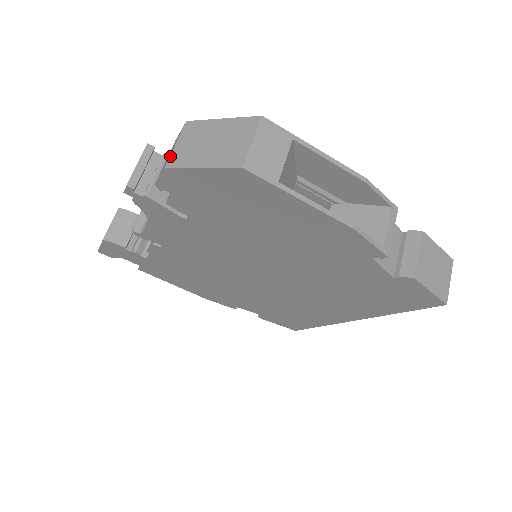
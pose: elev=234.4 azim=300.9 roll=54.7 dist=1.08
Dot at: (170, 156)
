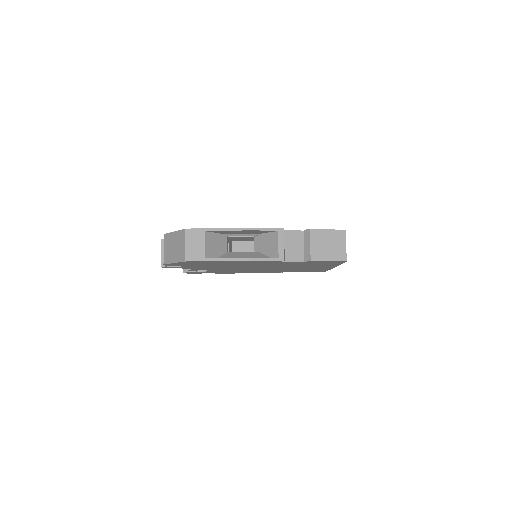
Dot at: occluded
